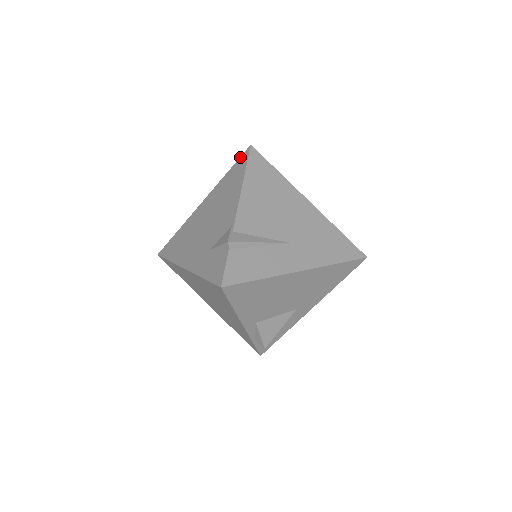
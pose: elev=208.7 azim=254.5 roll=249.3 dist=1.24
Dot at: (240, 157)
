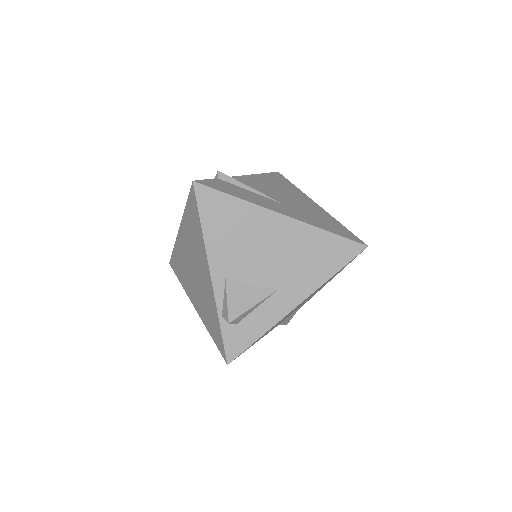
Dot at: occluded
